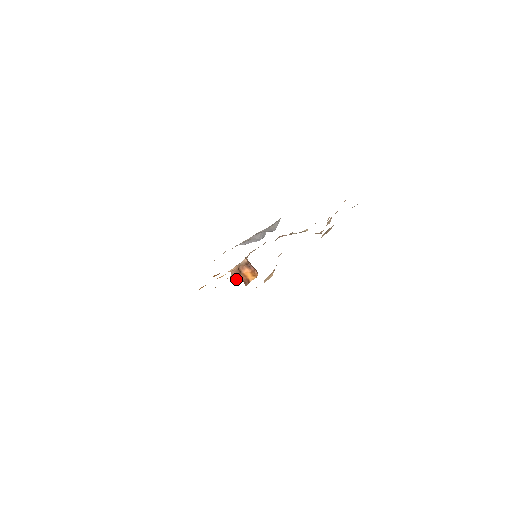
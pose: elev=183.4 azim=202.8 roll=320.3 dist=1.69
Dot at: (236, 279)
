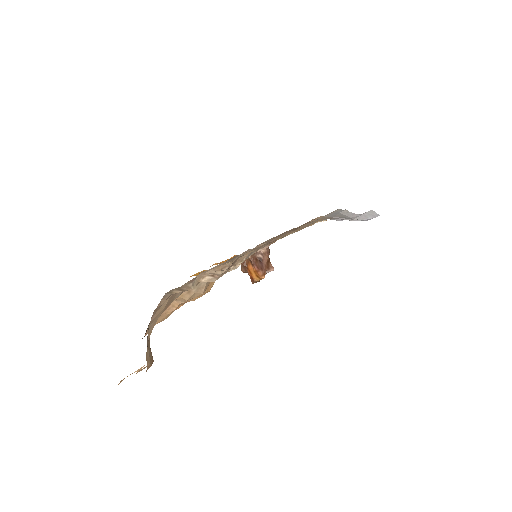
Dot at: (243, 271)
